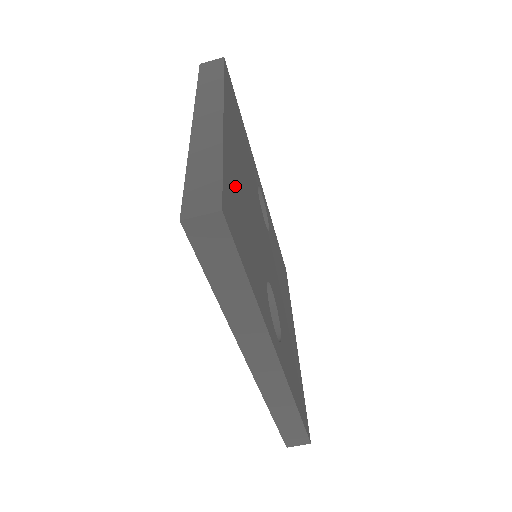
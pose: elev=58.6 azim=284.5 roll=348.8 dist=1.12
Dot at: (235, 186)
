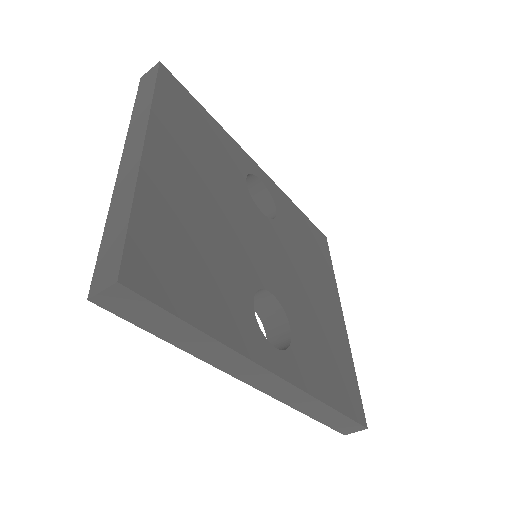
Dot at: (168, 222)
